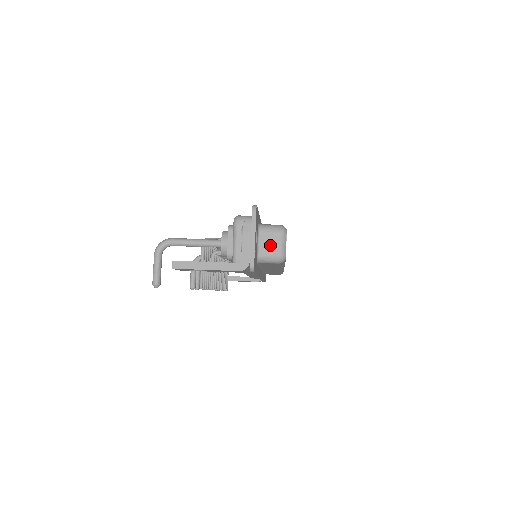
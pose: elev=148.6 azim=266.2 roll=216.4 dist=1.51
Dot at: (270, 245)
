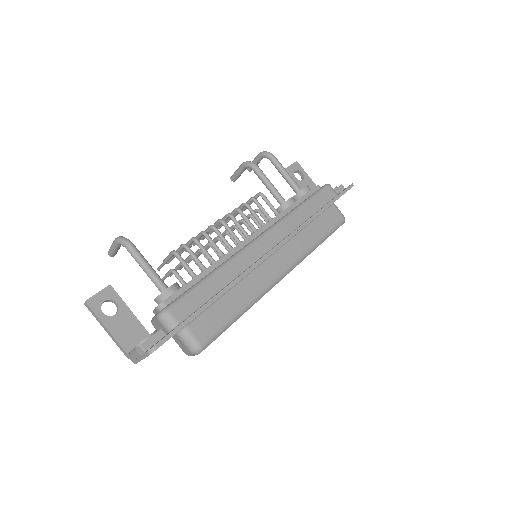
Dot at: (181, 345)
